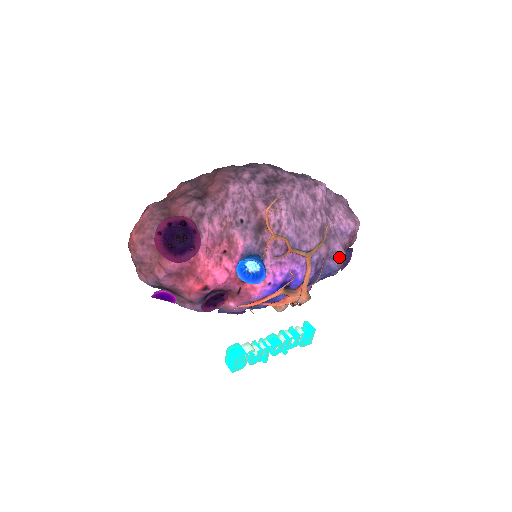
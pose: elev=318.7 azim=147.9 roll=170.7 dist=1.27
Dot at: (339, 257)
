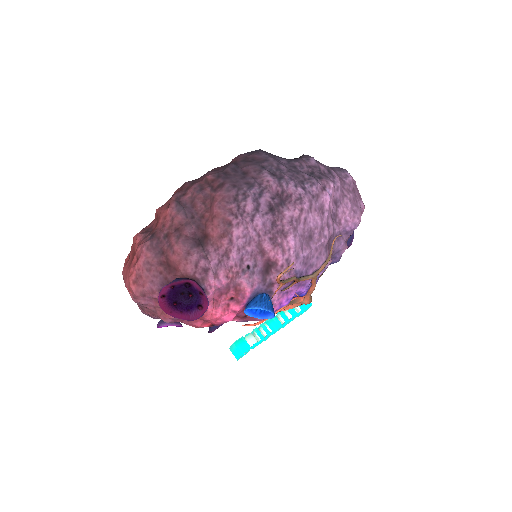
Dot at: (342, 253)
